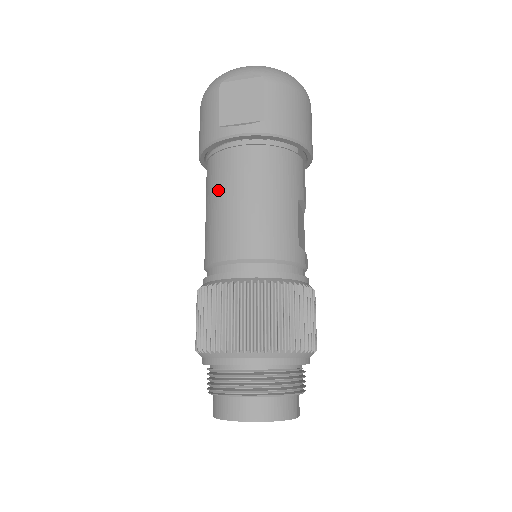
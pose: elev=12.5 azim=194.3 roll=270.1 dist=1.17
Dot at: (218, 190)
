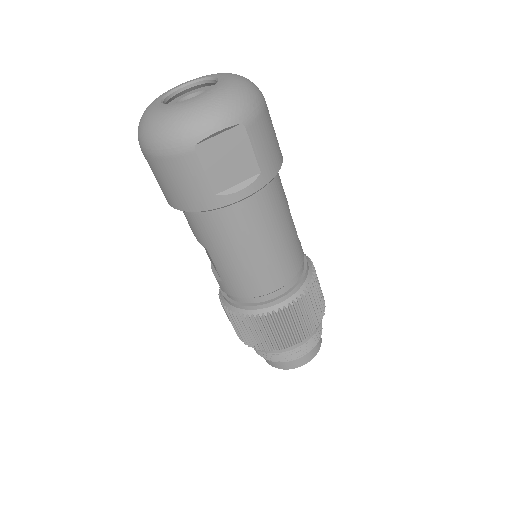
Dot at: (231, 246)
